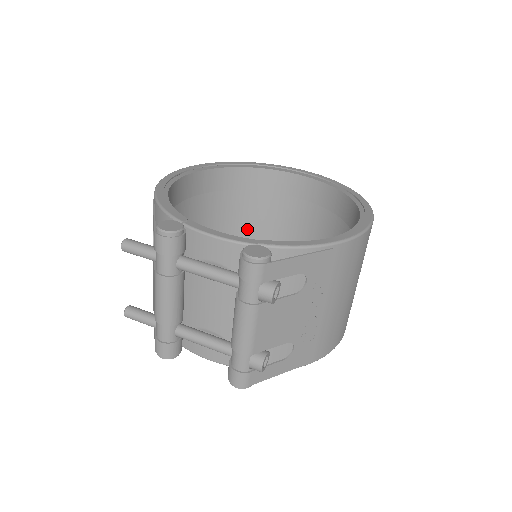
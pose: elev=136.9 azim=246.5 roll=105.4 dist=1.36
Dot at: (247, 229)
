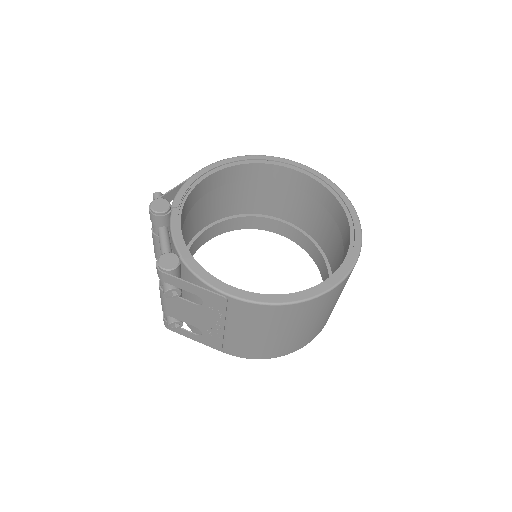
Dot at: (311, 227)
